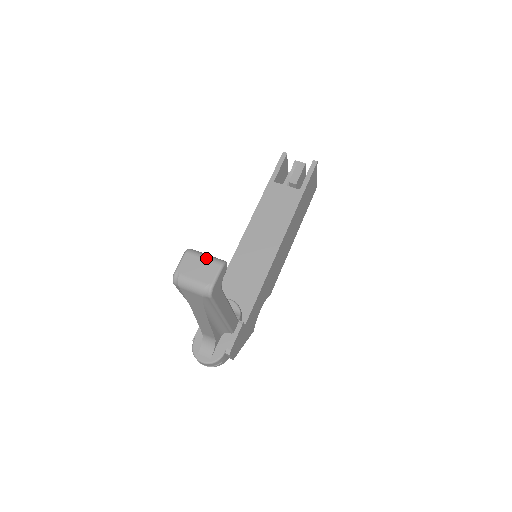
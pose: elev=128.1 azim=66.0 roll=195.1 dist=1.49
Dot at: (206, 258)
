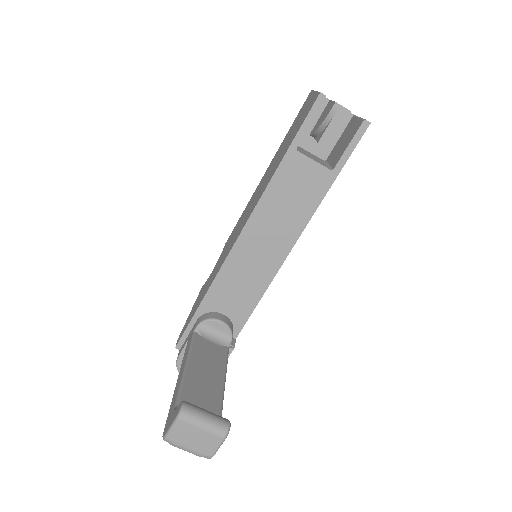
Dot at: (205, 429)
